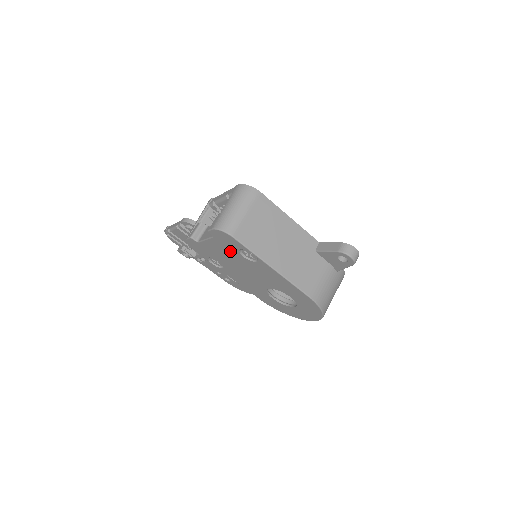
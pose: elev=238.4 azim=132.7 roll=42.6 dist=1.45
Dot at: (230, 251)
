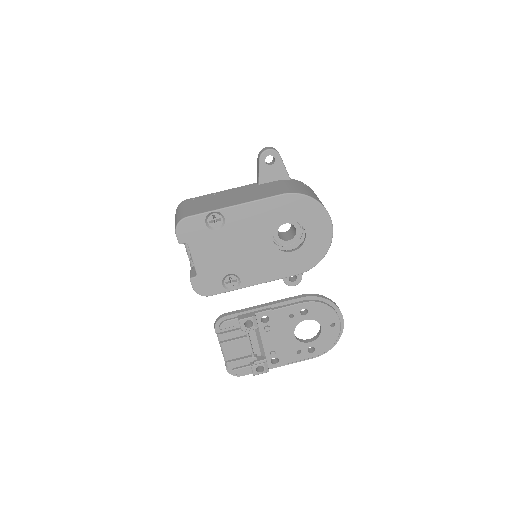
Dot at: (209, 241)
